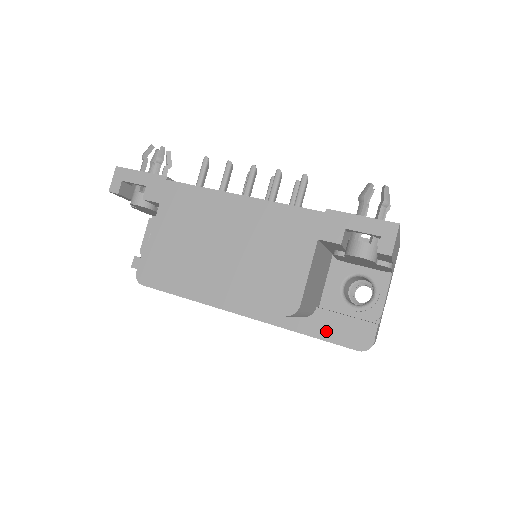
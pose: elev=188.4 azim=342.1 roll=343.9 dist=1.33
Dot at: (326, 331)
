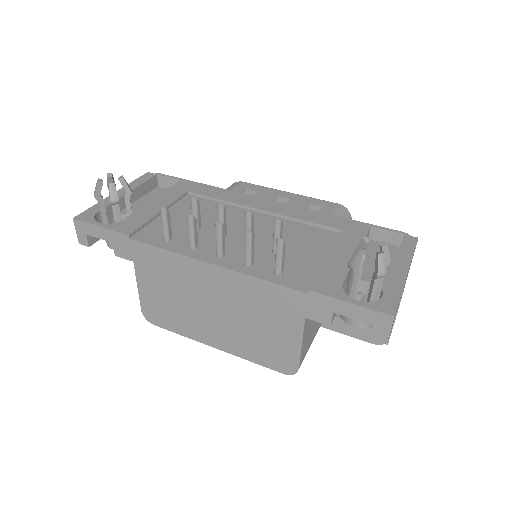
Dot at: occluded
